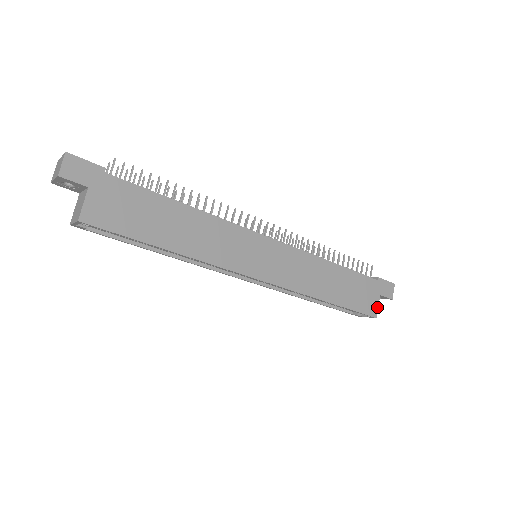
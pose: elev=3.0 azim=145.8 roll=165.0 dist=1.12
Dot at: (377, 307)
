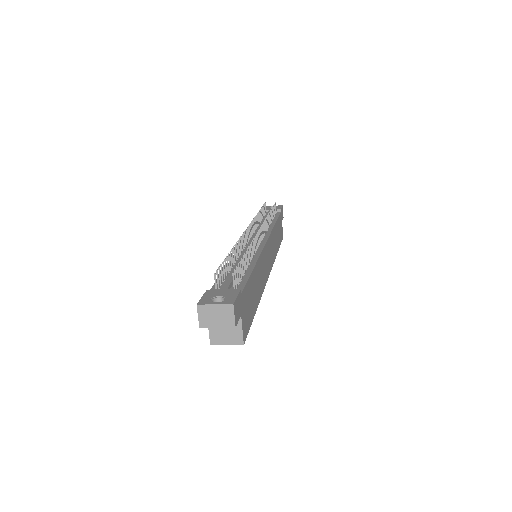
Dot at: (282, 230)
